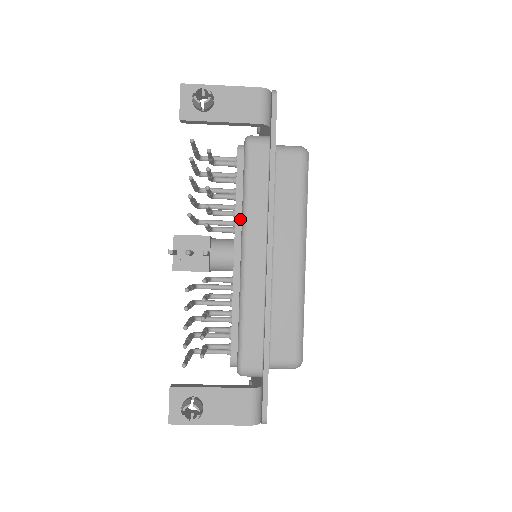
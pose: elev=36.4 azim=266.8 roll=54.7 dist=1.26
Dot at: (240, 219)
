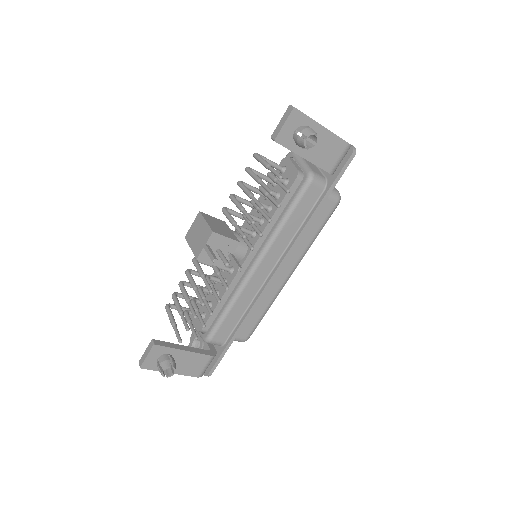
Dot at: (266, 233)
